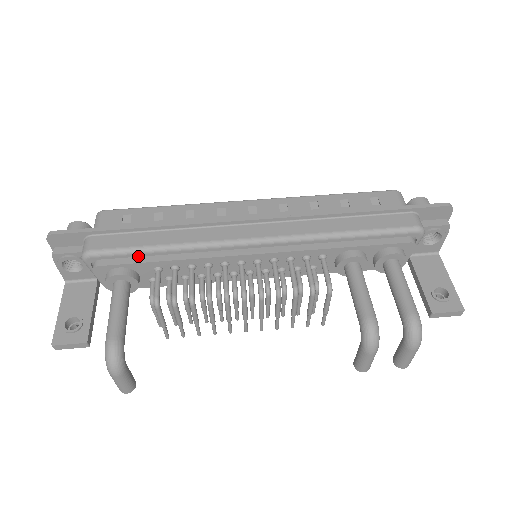
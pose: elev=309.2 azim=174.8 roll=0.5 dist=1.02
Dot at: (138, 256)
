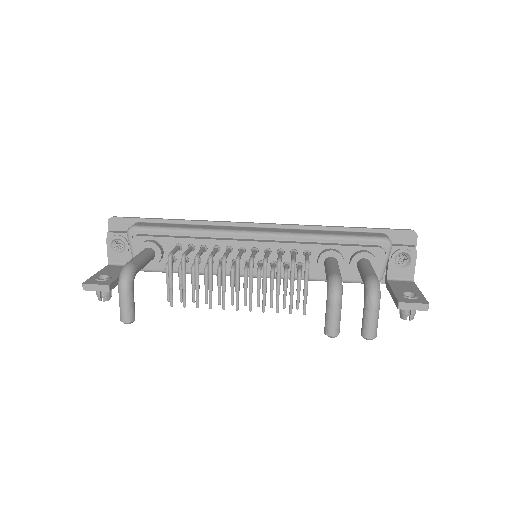
Dot at: (167, 234)
